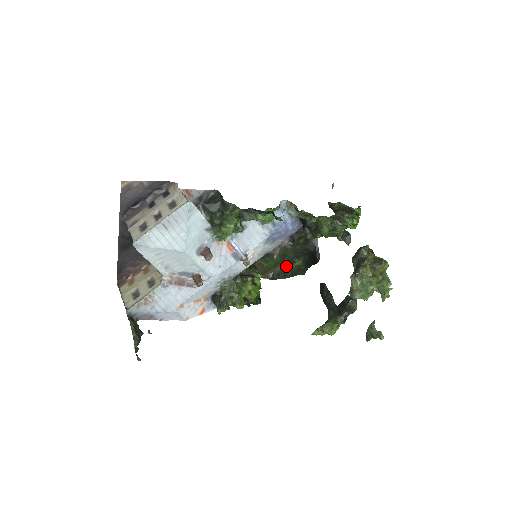
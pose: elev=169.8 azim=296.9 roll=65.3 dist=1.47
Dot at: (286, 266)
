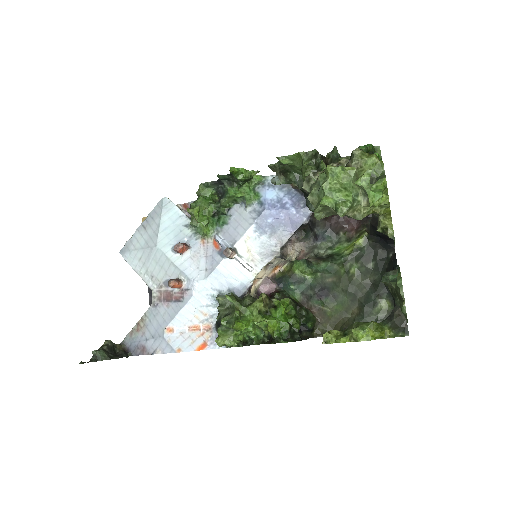
Dot at: (363, 311)
